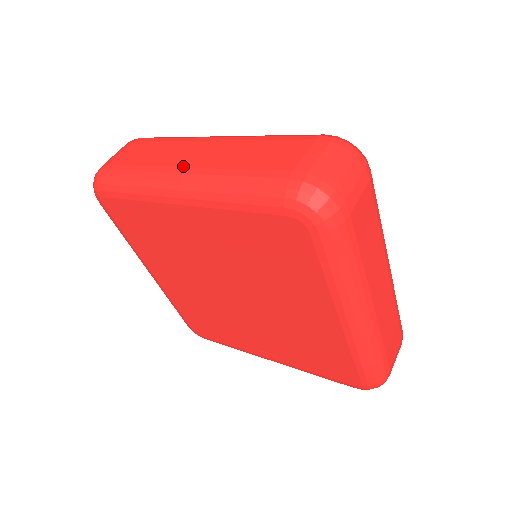
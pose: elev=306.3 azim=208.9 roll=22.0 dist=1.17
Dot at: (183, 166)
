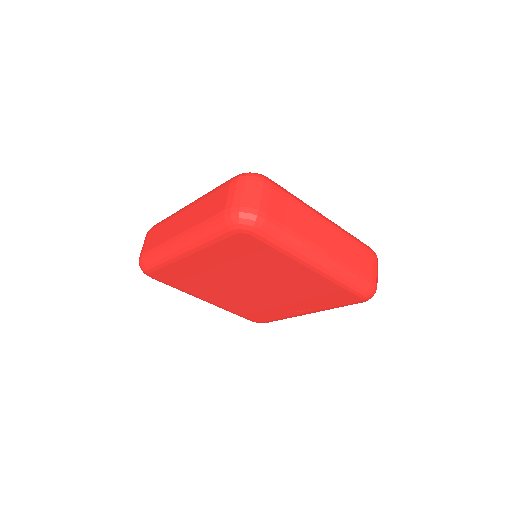
Dot at: (177, 235)
